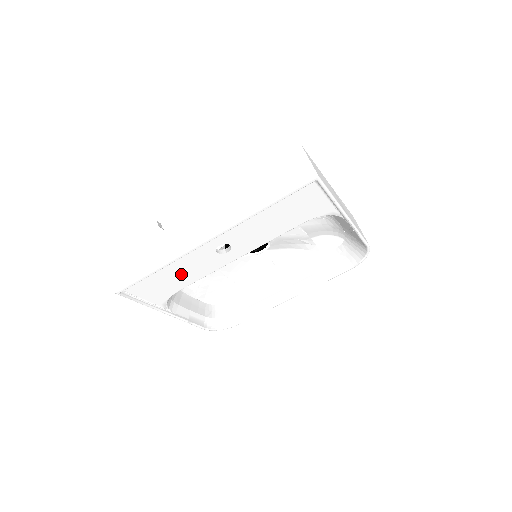
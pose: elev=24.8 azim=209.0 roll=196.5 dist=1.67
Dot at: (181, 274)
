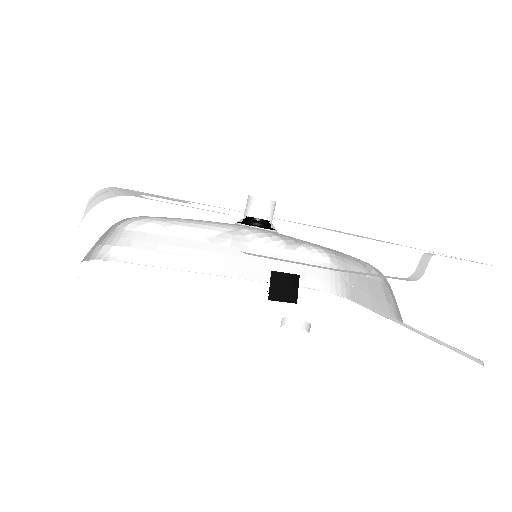
Dot at: occluded
